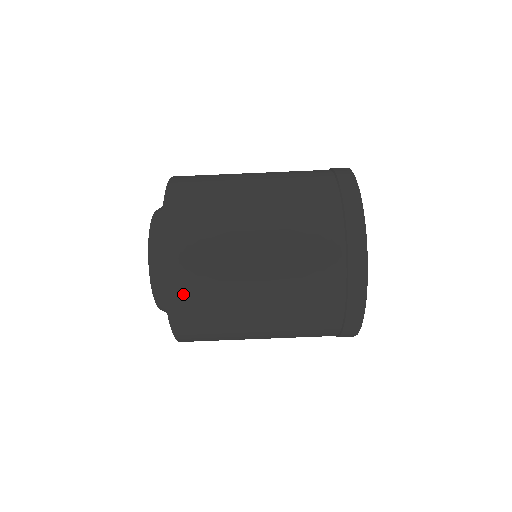
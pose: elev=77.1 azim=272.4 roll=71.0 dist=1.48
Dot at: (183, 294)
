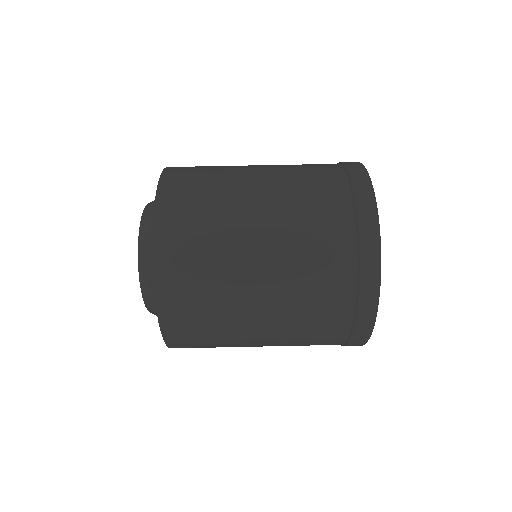
Dot at: (177, 191)
